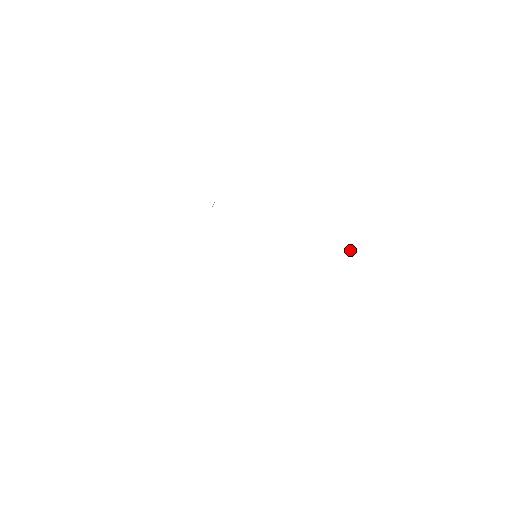
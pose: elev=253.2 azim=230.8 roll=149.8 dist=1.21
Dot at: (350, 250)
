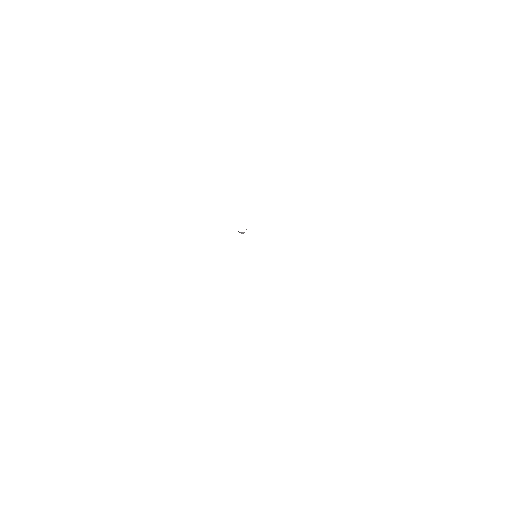
Dot at: occluded
